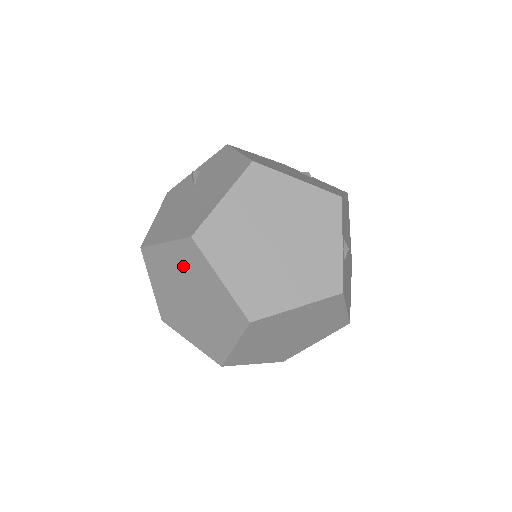
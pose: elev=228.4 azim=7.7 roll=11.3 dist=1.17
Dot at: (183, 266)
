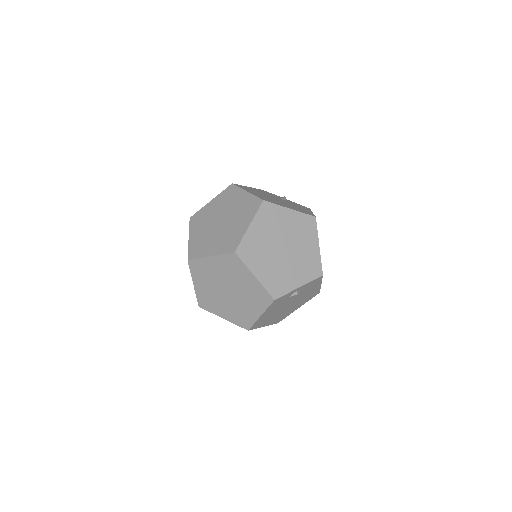
Dot at: (241, 207)
